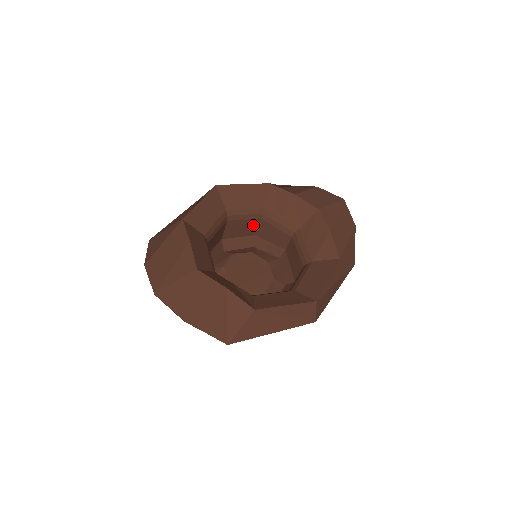
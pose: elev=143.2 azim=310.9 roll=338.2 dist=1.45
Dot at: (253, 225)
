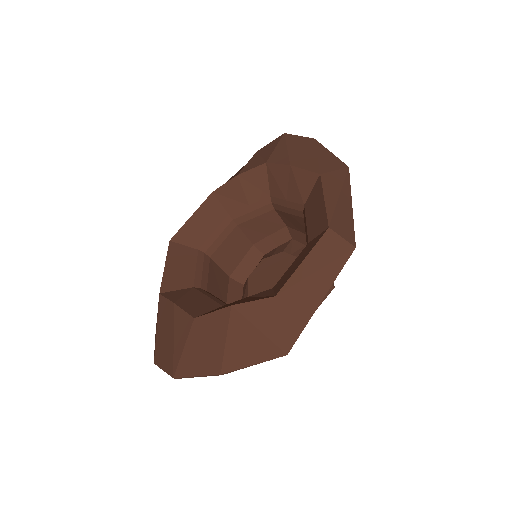
Dot at: (239, 238)
